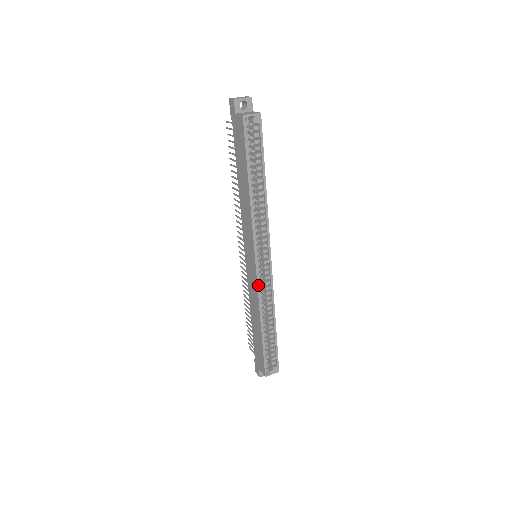
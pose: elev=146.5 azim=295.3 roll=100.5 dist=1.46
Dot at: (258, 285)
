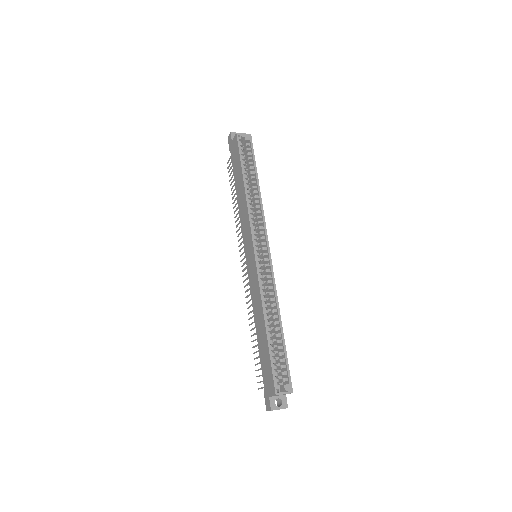
Dot at: (258, 274)
